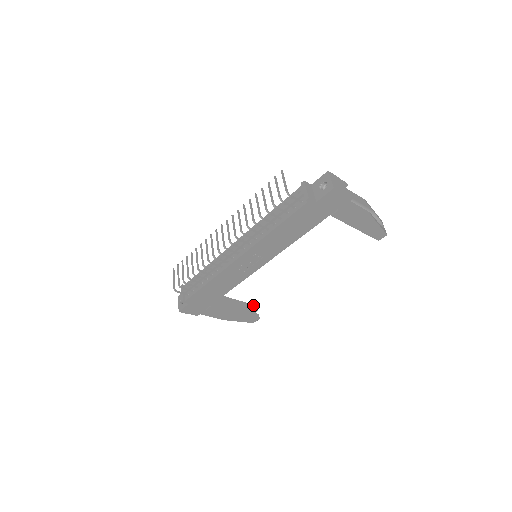
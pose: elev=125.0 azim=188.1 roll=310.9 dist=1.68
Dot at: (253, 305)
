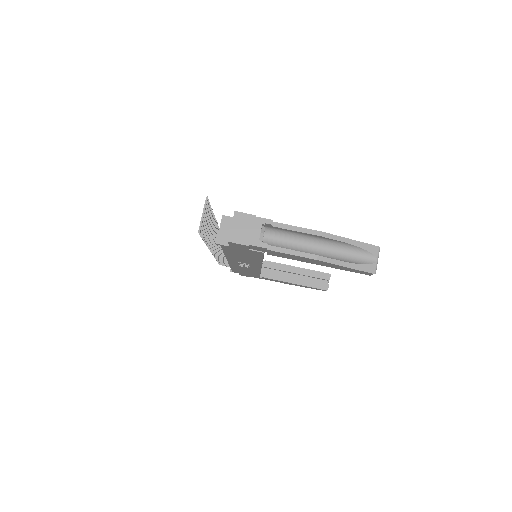
Dot at: (324, 273)
